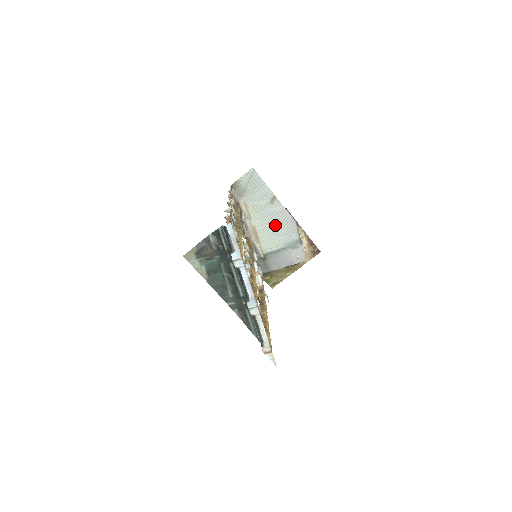
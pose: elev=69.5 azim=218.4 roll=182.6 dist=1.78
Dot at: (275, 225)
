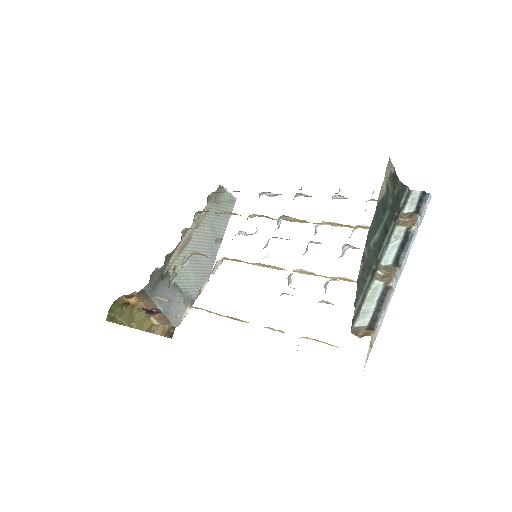
Dot at: (199, 261)
